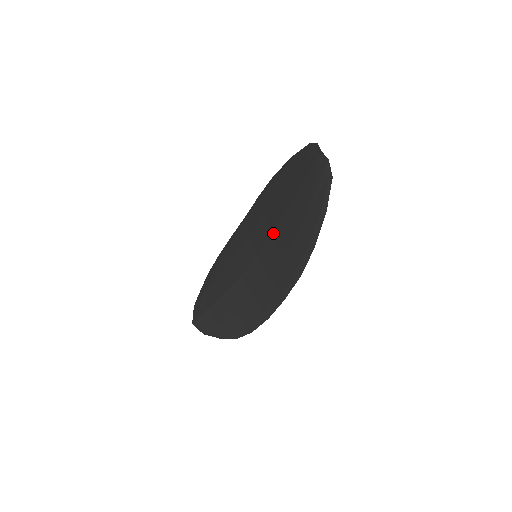
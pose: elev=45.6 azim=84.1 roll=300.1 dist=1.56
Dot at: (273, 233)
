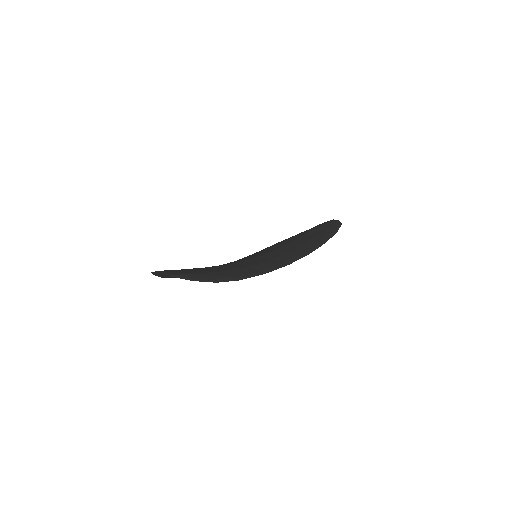
Dot at: (279, 248)
